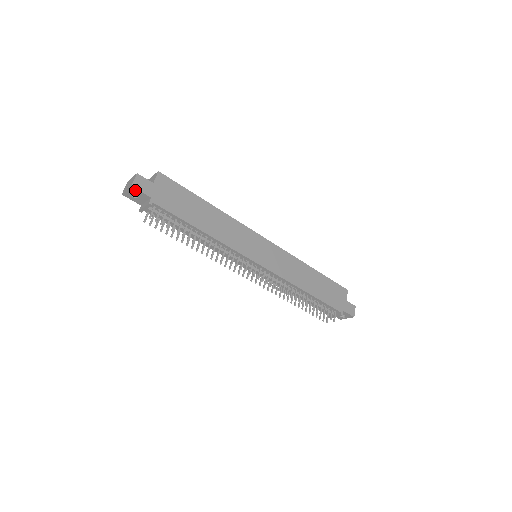
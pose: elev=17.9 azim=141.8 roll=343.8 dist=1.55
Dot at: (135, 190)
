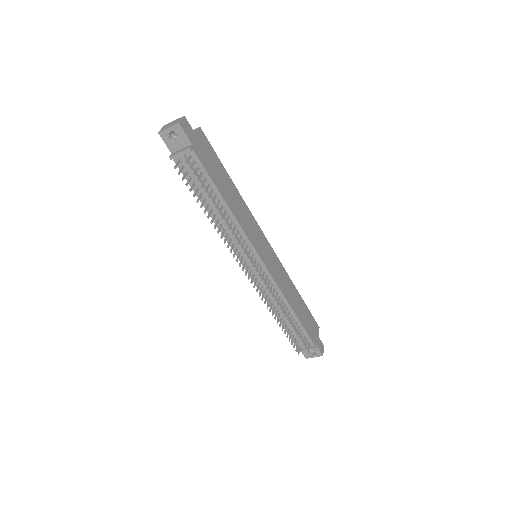
Dot at: (179, 130)
